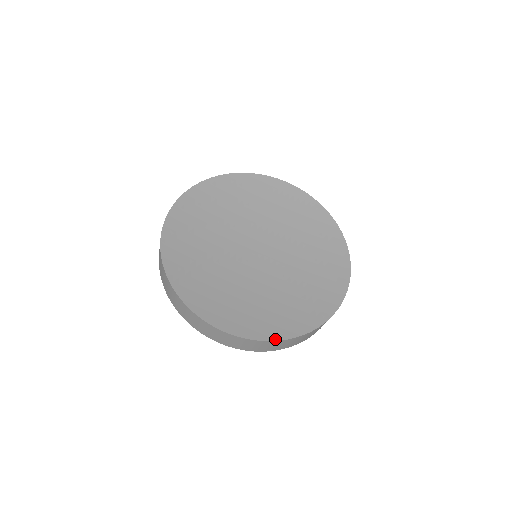
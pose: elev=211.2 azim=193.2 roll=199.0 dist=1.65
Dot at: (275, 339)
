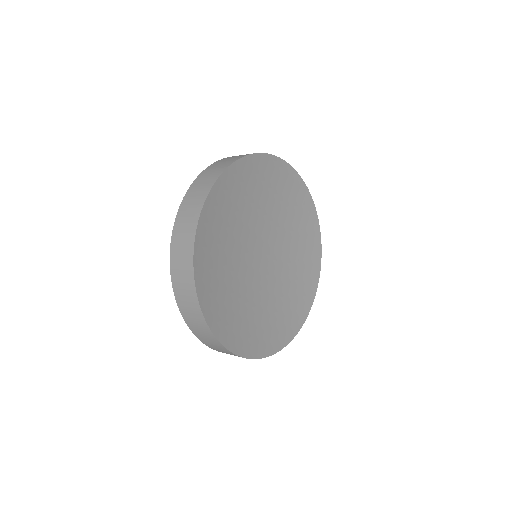
Dot at: (298, 330)
